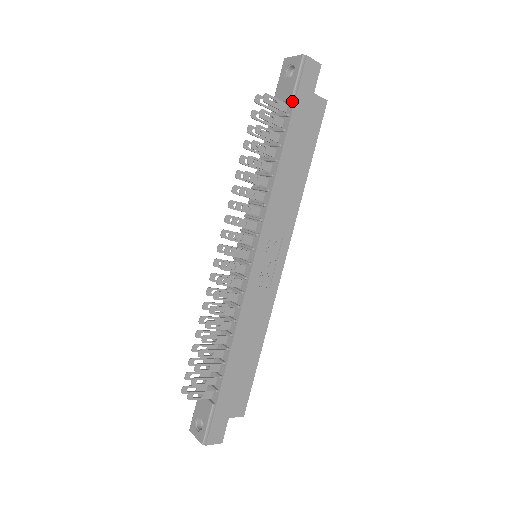
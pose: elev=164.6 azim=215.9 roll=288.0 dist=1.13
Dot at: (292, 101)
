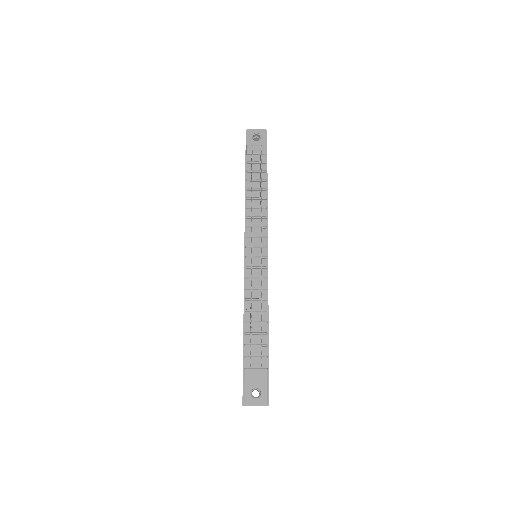
Dot at: (265, 155)
